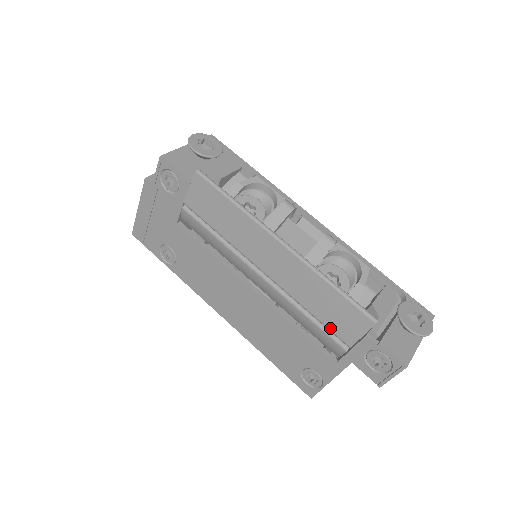
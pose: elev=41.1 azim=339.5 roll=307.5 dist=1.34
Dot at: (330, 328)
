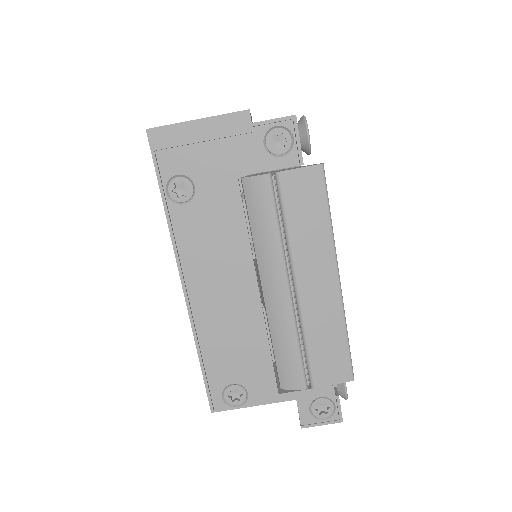
Dot at: (313, 366)
